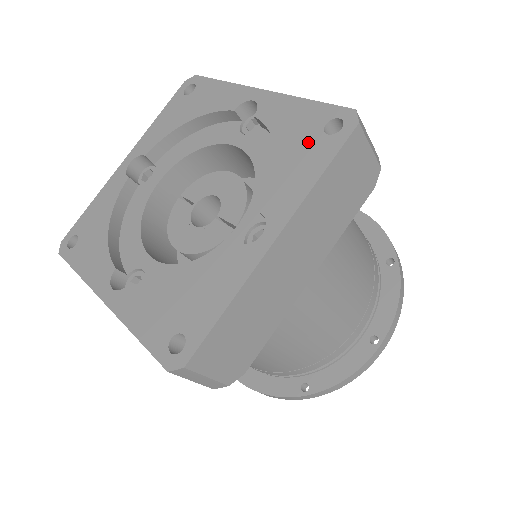
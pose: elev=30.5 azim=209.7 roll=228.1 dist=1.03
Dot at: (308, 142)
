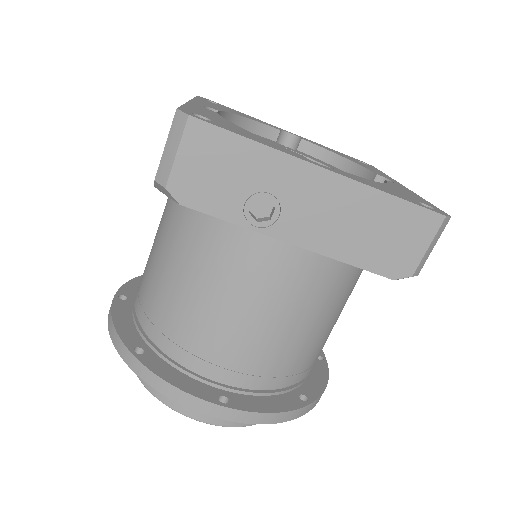
Dot at: (359, 162)
